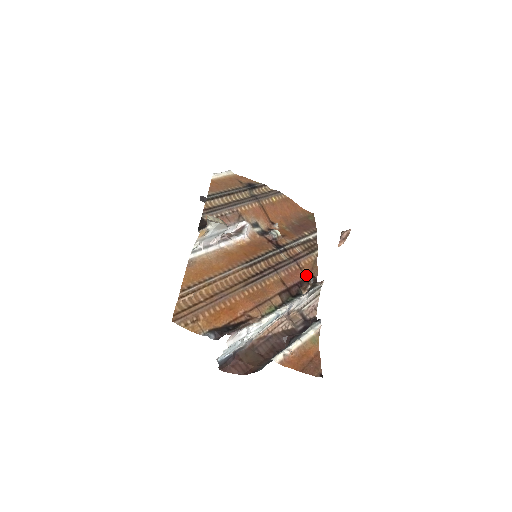
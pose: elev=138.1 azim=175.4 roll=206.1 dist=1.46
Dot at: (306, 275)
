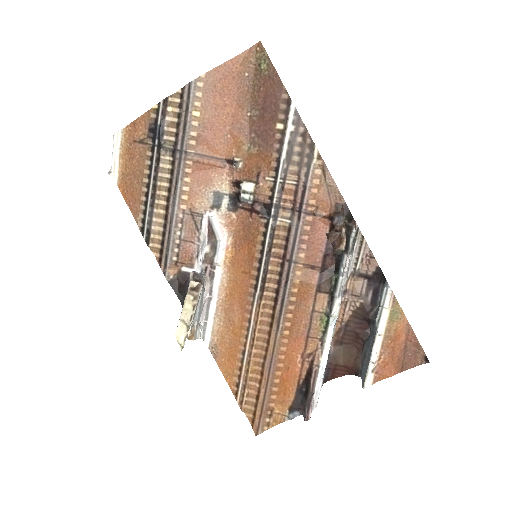
Dot at: (328, 219)
